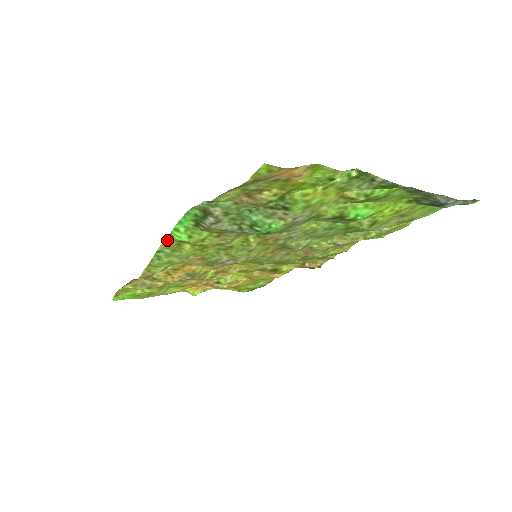
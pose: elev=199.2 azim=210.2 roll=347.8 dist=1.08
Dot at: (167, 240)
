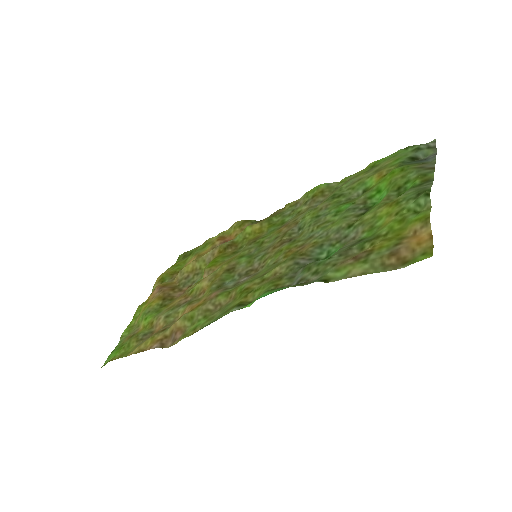
Dot at: occluded
